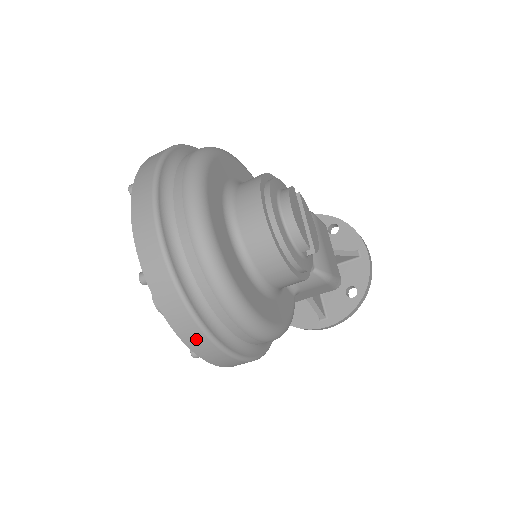
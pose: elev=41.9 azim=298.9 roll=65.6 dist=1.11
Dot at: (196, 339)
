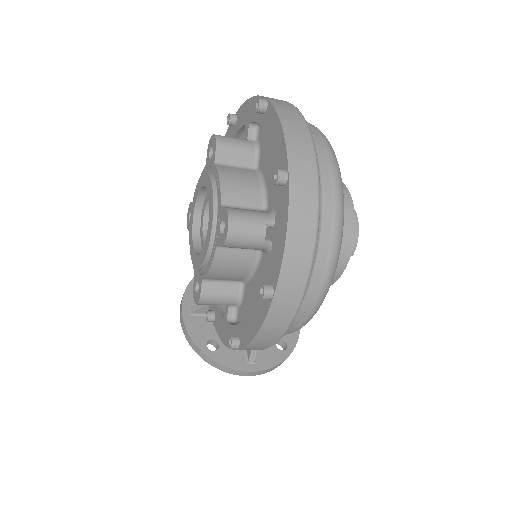
Dot at: (297, 268)
